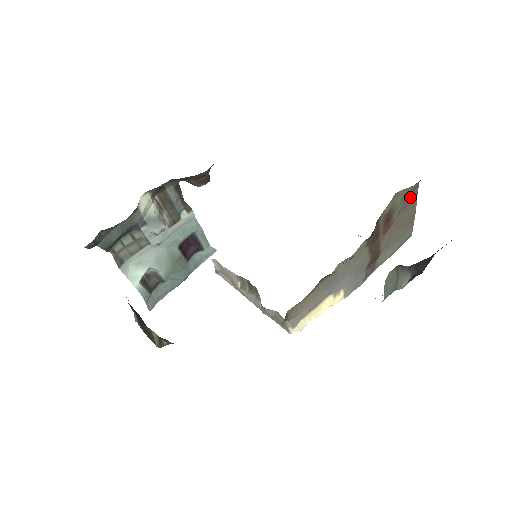
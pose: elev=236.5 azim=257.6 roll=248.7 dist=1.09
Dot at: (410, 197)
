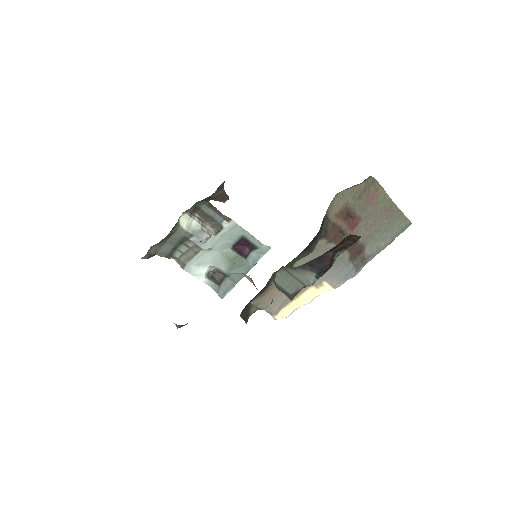
Dot at: (369, 192)
